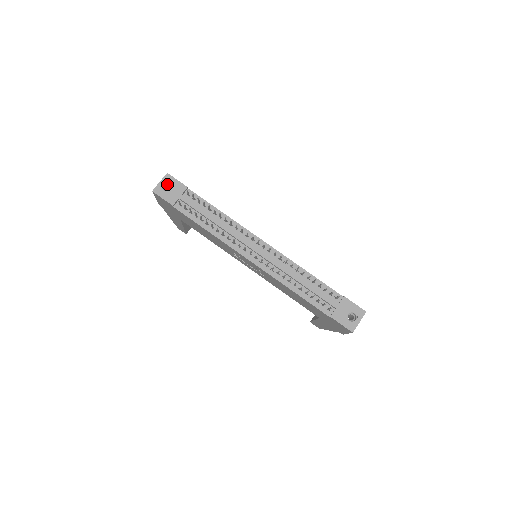
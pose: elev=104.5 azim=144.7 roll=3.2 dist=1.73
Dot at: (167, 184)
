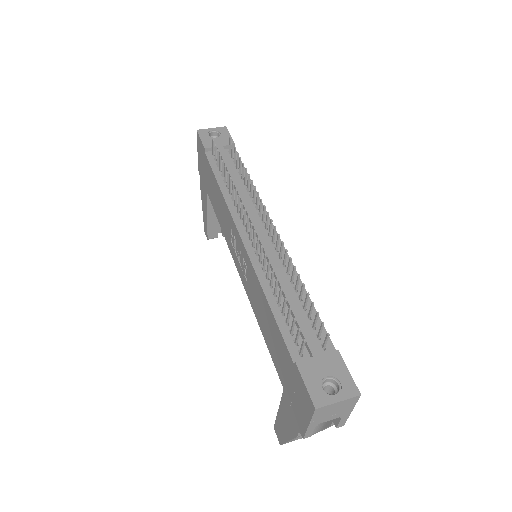
Dot at: (218, 136)
